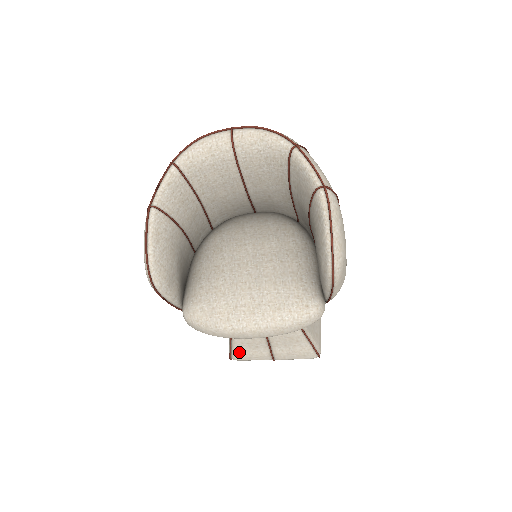
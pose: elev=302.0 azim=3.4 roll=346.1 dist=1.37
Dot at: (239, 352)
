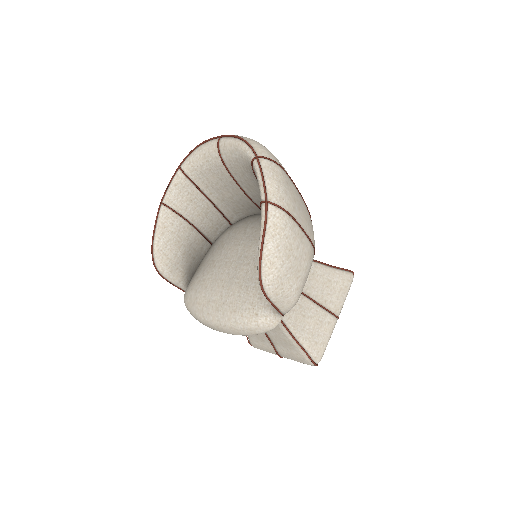
Dot at: (252, 341)
